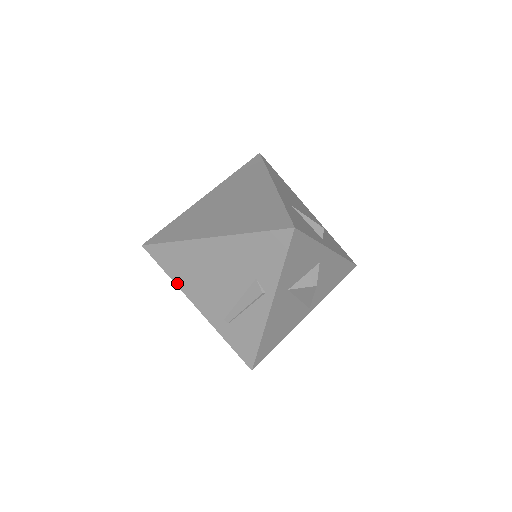
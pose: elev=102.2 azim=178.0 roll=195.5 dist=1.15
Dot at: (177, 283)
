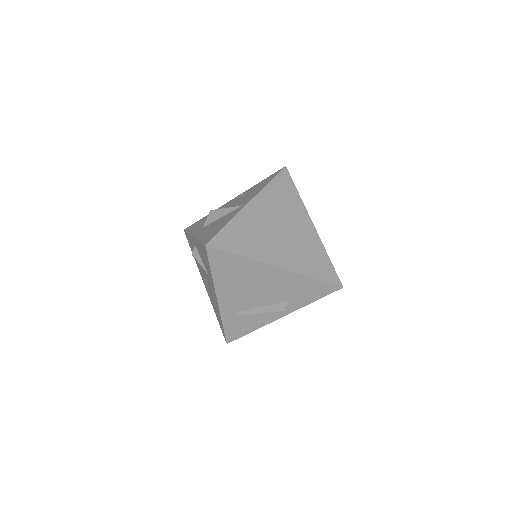
Dot at: (215, 280)
